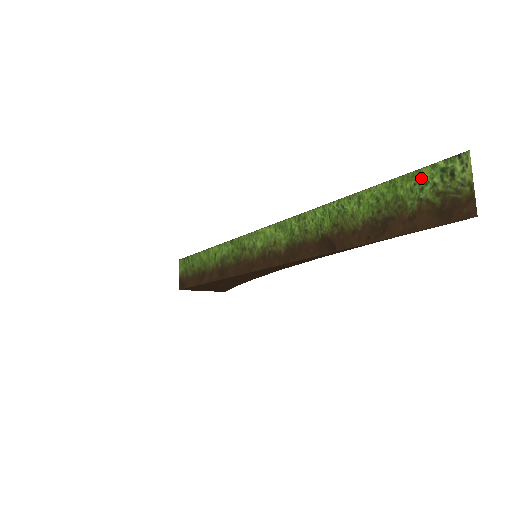
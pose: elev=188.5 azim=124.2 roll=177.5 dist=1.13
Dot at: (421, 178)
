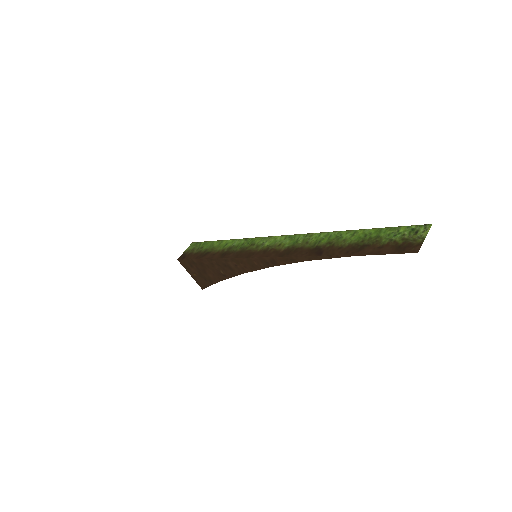
Dot at: (398, 230)
